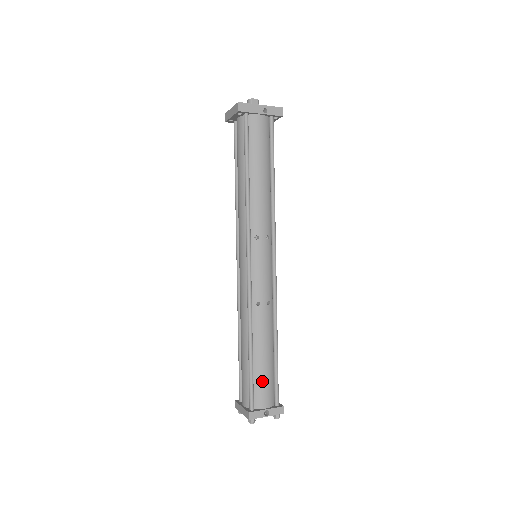
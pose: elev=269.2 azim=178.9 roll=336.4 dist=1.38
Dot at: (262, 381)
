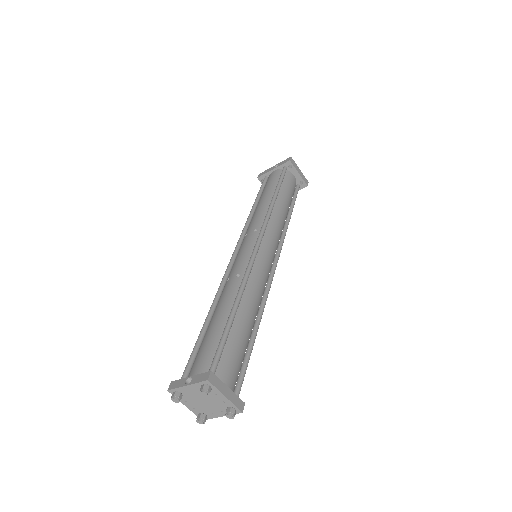
Dot at: (202, 348)
